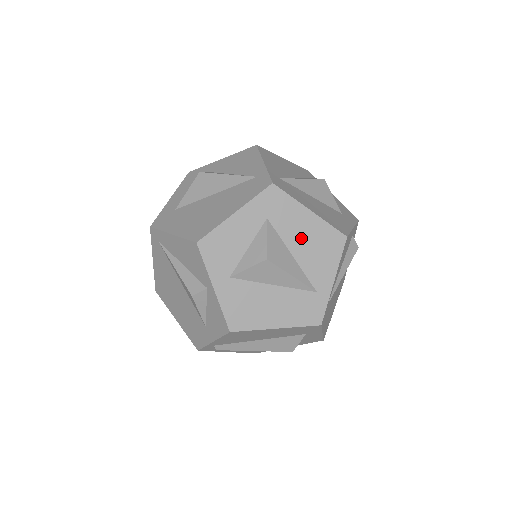
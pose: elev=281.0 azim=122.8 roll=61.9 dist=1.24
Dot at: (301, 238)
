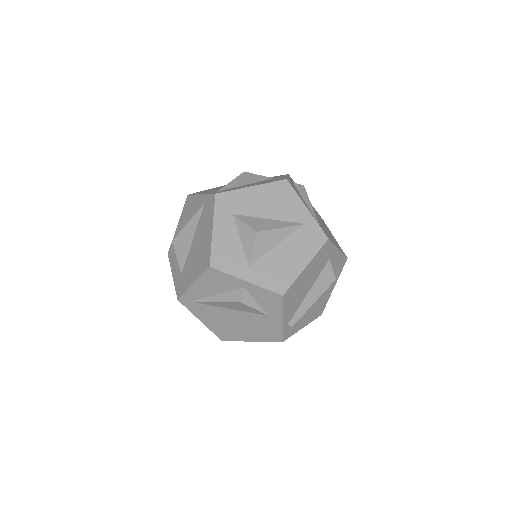
Dot at: (263, 205)
